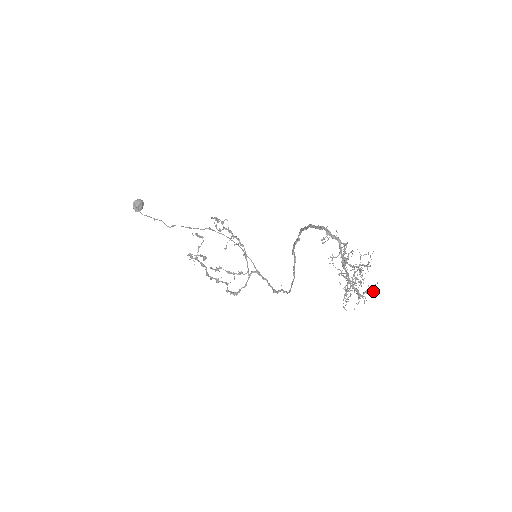
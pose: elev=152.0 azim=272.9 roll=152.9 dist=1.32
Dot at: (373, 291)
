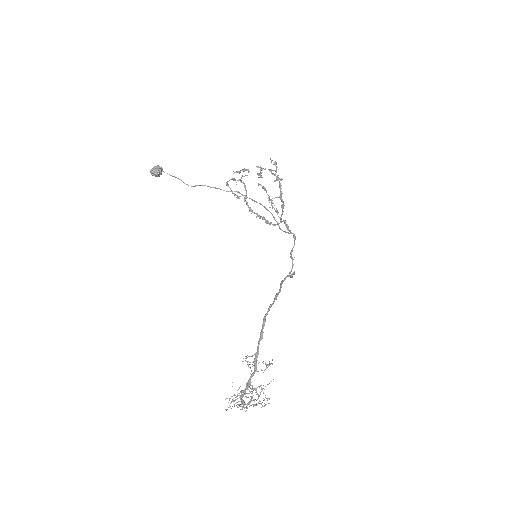
Dot at: occluded
